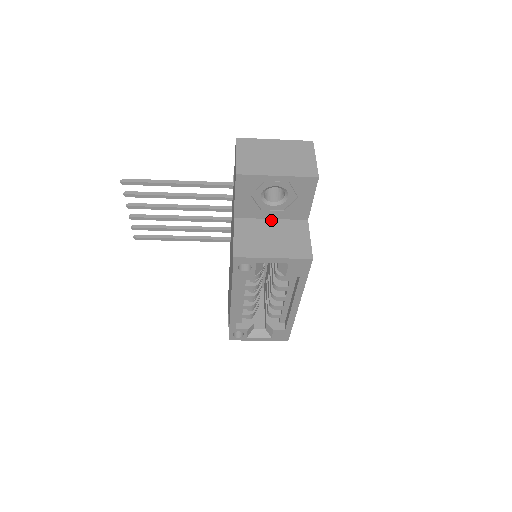
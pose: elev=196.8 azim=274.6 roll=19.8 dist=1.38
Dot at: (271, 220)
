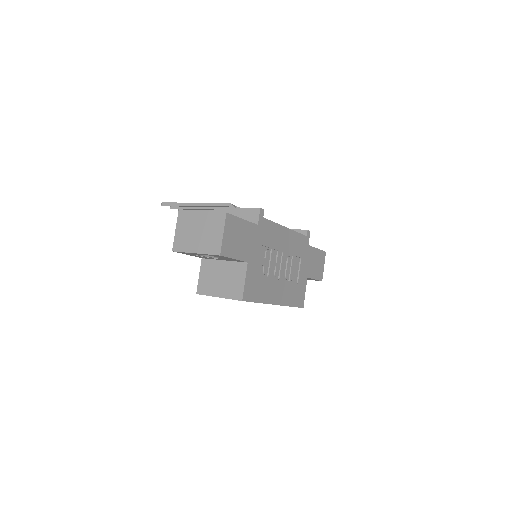
Dot at: (223, 261)
